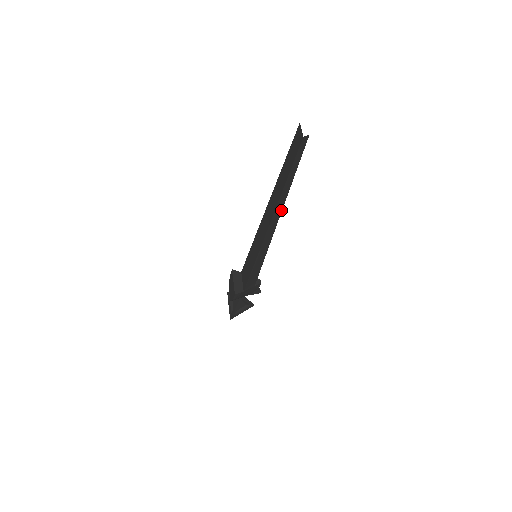
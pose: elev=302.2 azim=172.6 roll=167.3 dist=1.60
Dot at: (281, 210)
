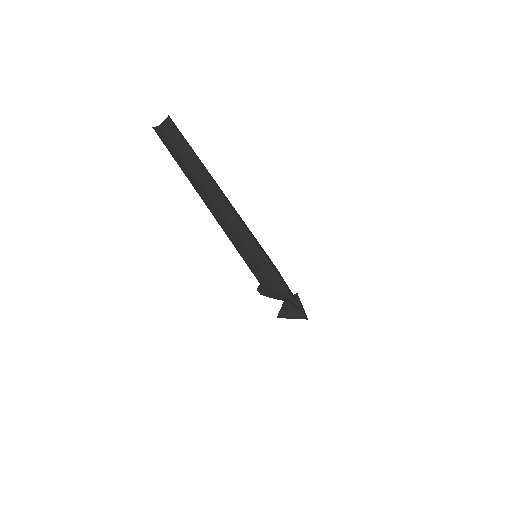
Dot at: (217, 207)
